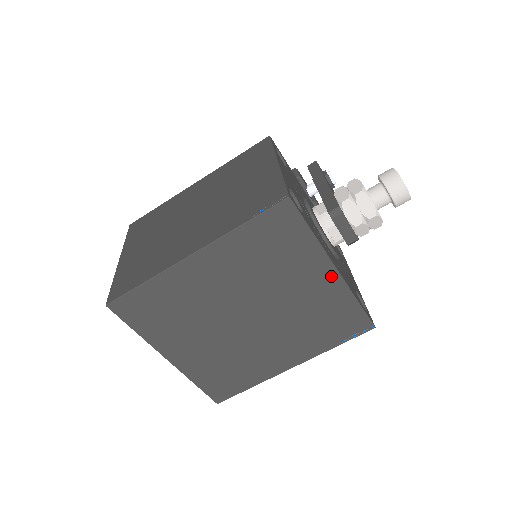
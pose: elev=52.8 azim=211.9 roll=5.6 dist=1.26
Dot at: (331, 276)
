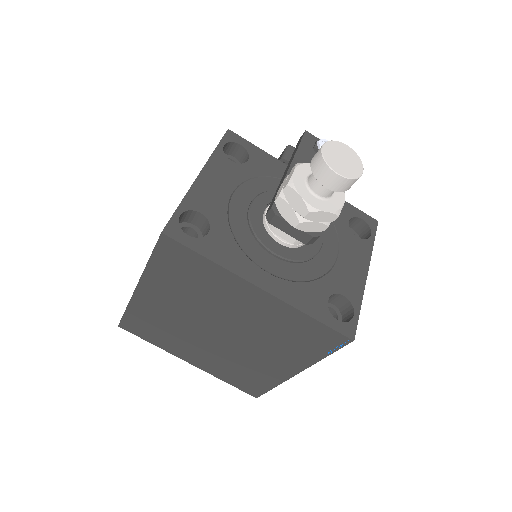
Dot at: (260, 295)
